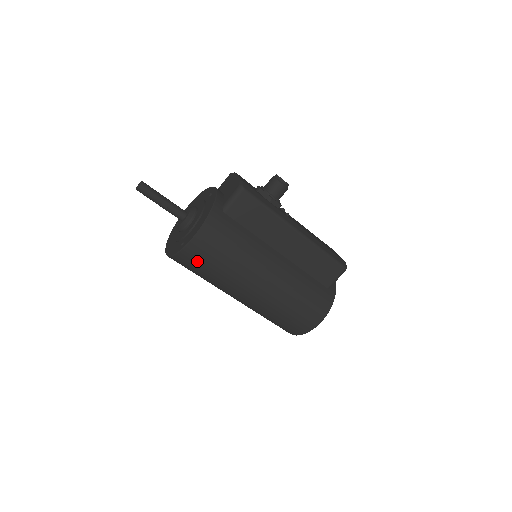
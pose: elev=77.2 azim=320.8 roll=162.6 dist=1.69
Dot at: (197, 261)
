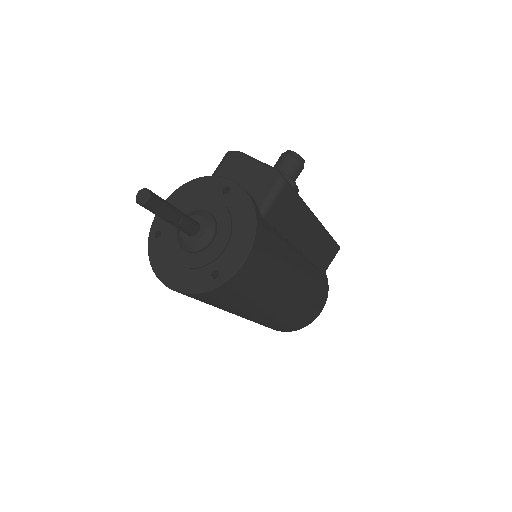
Dot at: (233, 292)
